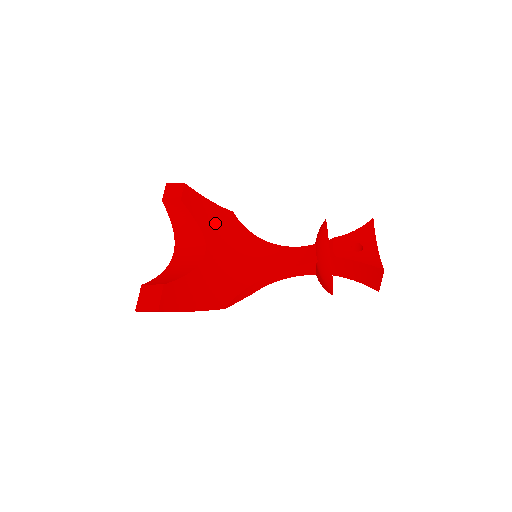
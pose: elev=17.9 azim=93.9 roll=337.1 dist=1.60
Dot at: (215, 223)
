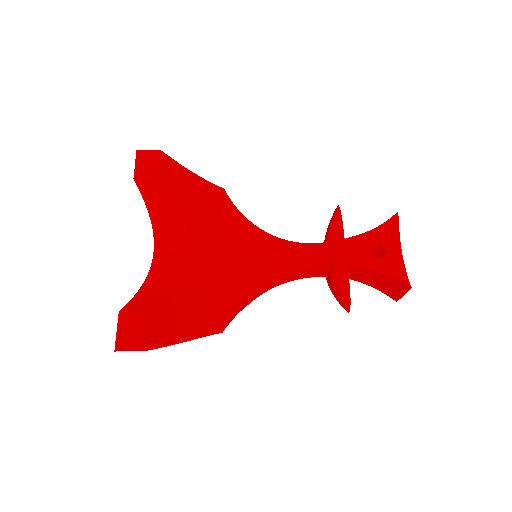
Dot at: (203, 208)
